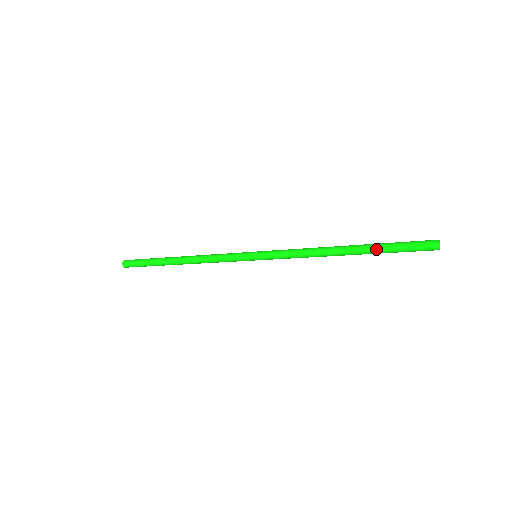
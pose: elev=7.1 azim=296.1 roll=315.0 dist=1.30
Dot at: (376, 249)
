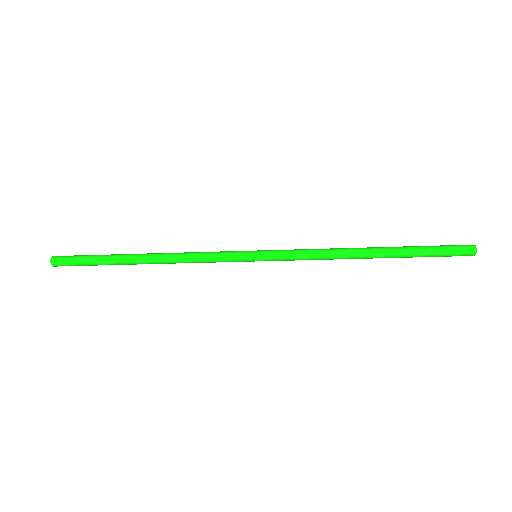
Dot at: (408, 252)
